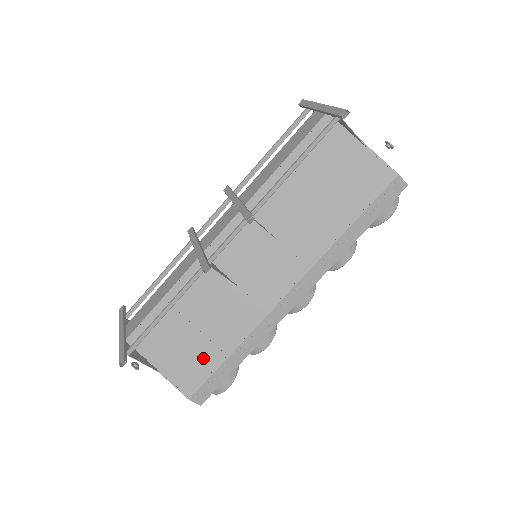
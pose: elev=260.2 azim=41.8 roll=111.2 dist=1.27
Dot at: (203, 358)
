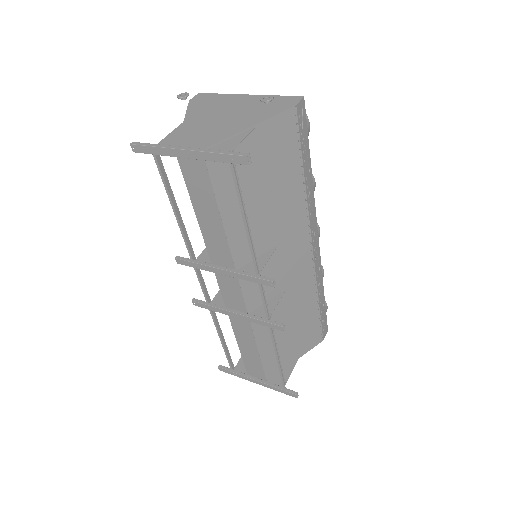
Dot at: (309, 326)
